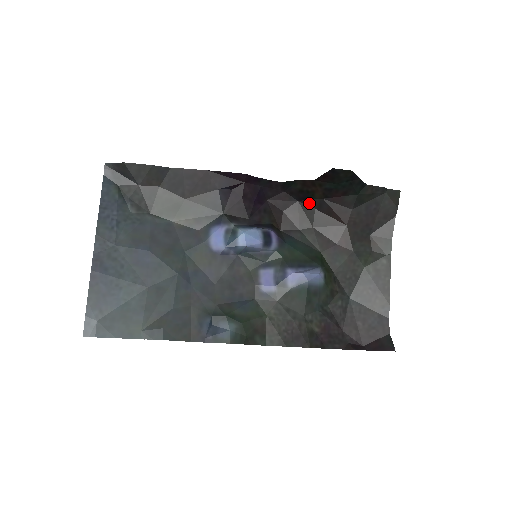
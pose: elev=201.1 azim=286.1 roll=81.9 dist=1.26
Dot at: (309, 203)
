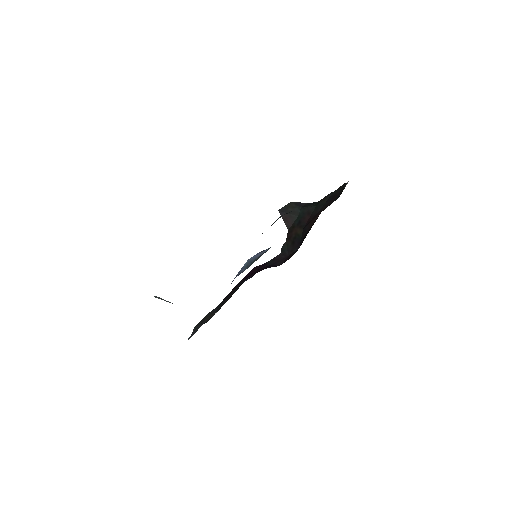
Dot at: (302, 240)
